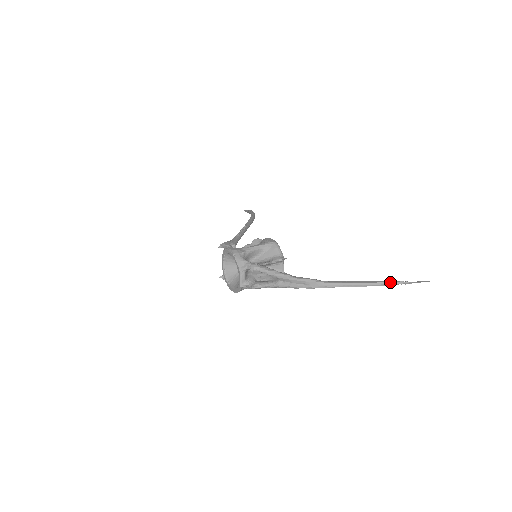
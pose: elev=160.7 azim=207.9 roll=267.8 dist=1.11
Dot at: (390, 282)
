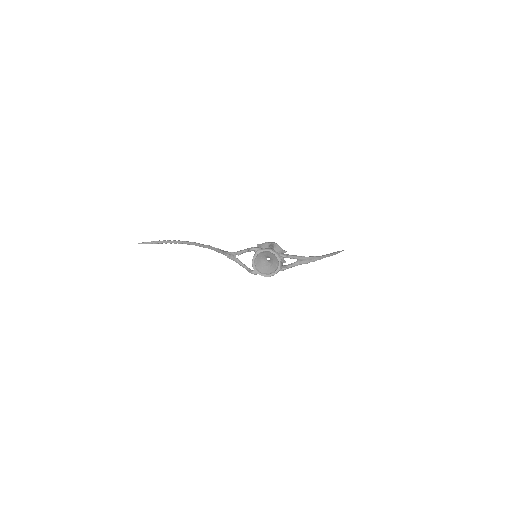
Dot at: (337, 252)
